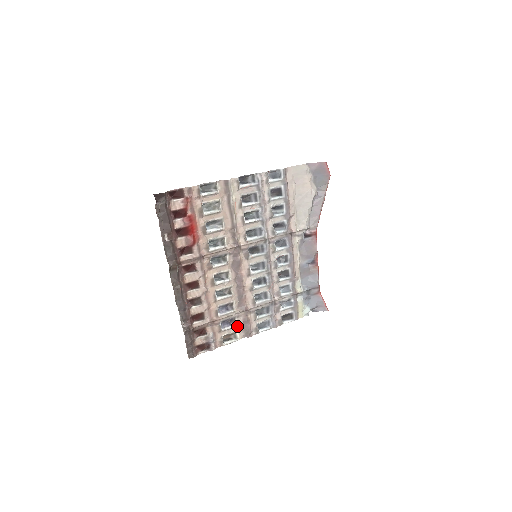
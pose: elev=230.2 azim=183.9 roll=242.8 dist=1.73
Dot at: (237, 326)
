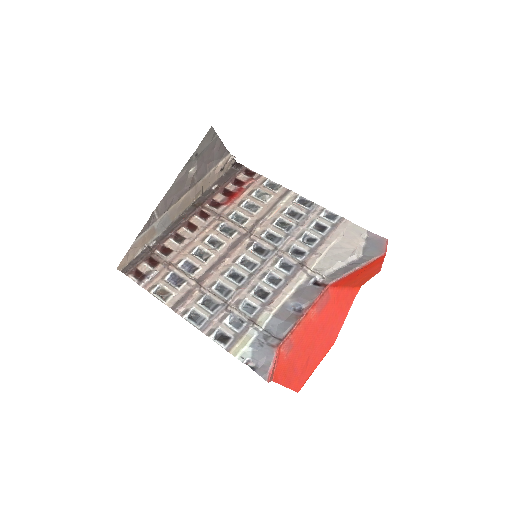
Dot at: (178, 291)
